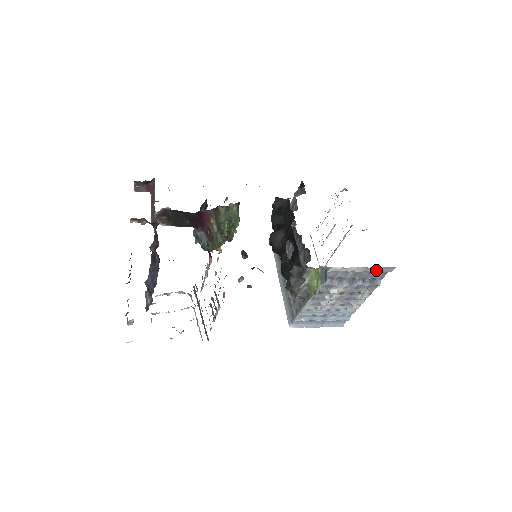
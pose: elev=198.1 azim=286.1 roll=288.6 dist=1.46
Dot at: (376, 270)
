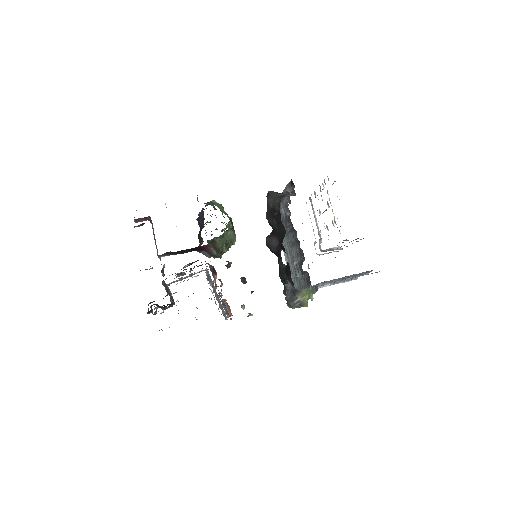
Dot at: occluded
